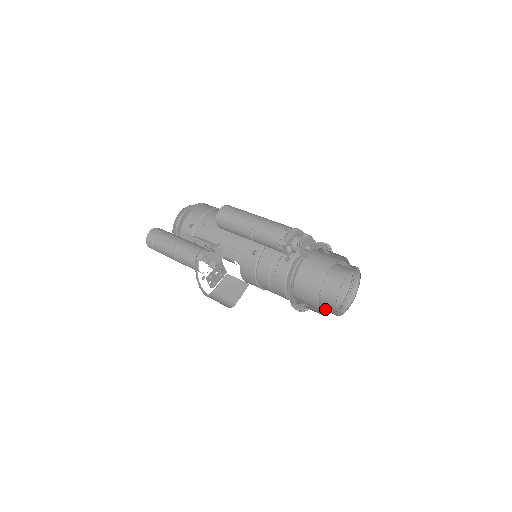
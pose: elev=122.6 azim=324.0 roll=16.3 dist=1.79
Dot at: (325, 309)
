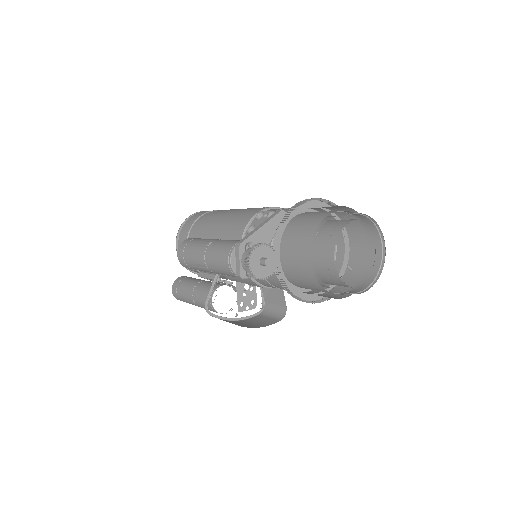
Dot at: (364, 266)
